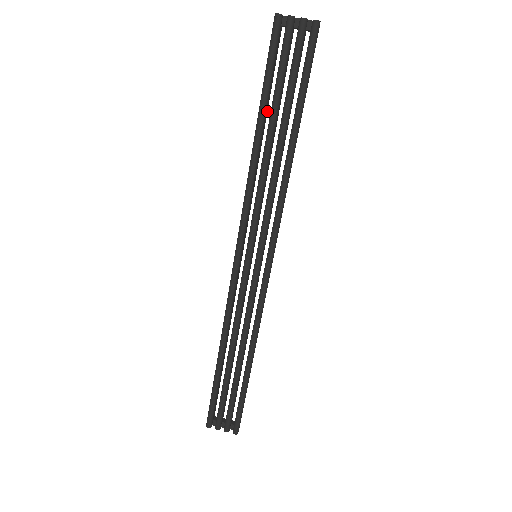
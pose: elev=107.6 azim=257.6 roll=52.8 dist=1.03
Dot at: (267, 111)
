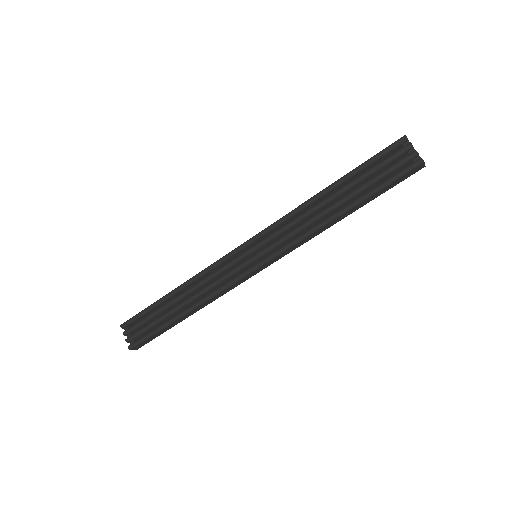
Dot at: occluded
